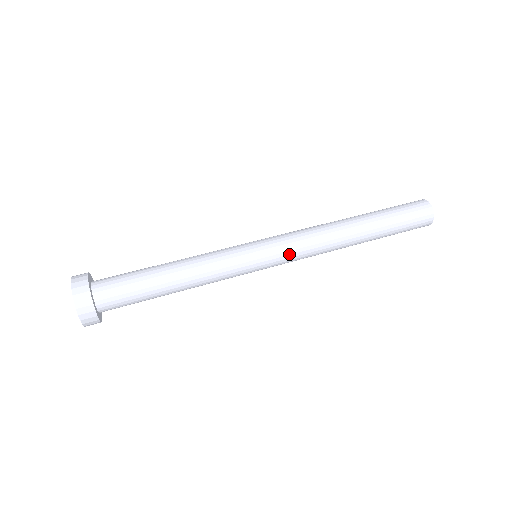
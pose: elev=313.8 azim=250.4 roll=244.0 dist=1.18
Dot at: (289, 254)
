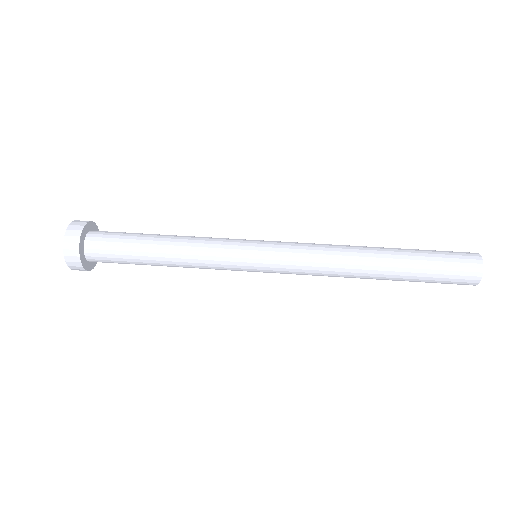
Dot at: (288, 260)
